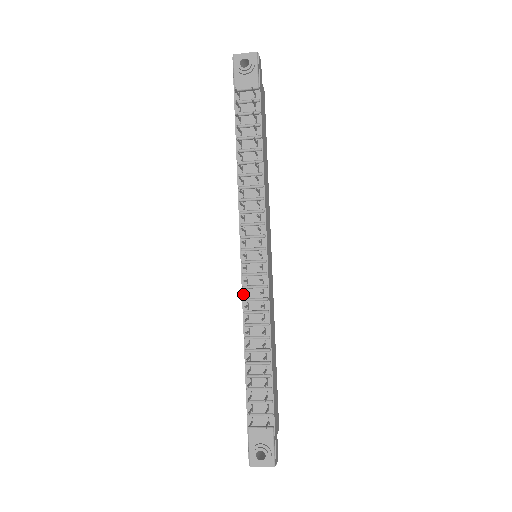
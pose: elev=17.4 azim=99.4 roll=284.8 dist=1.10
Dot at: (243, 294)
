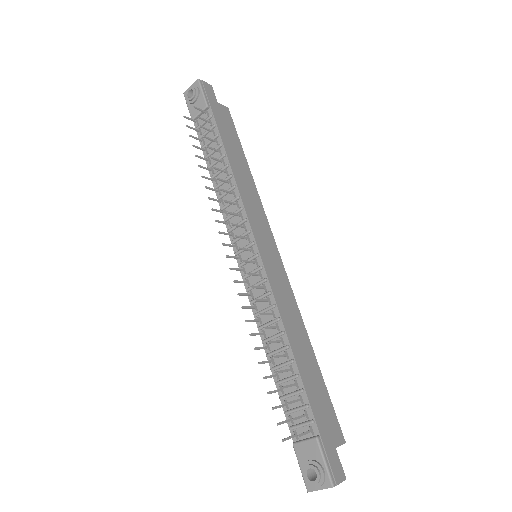
Dot at: (237, 294)
